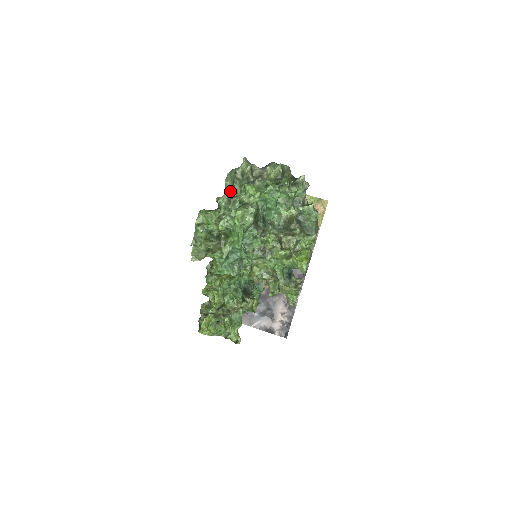
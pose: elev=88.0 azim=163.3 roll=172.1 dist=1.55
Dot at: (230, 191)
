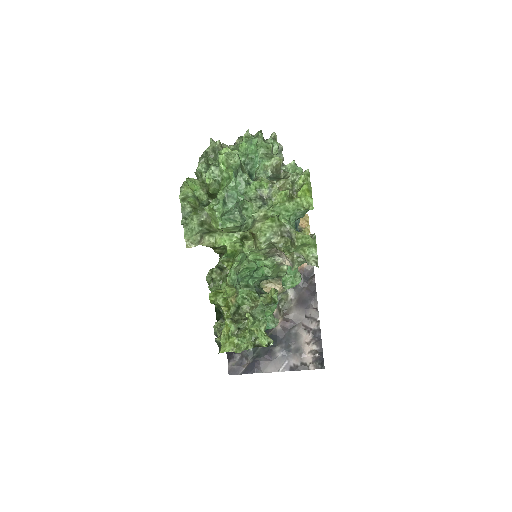
Dot at: occluded
